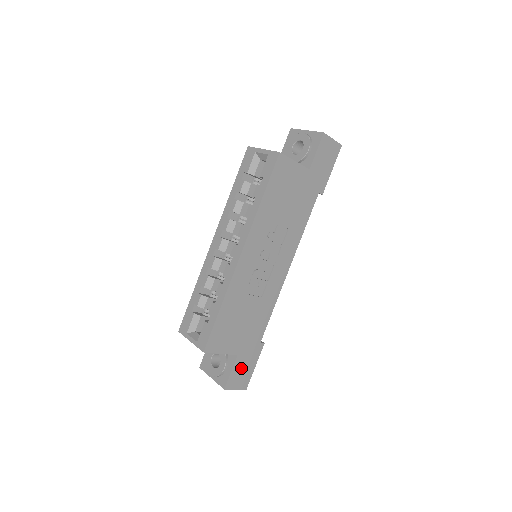
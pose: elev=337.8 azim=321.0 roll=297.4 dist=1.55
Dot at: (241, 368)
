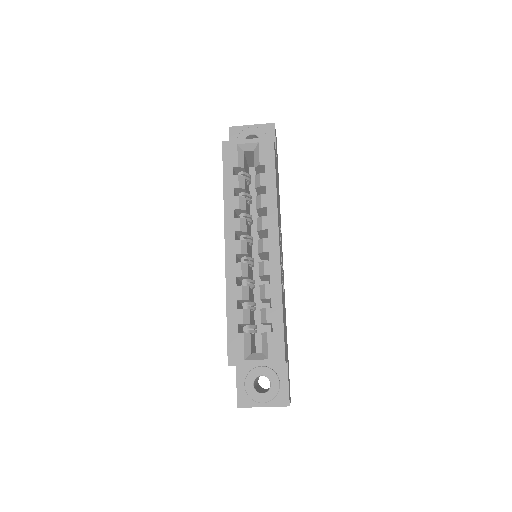
Dot at: occluded
